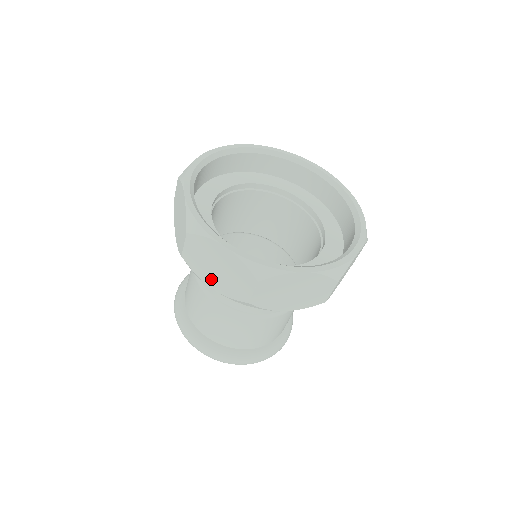
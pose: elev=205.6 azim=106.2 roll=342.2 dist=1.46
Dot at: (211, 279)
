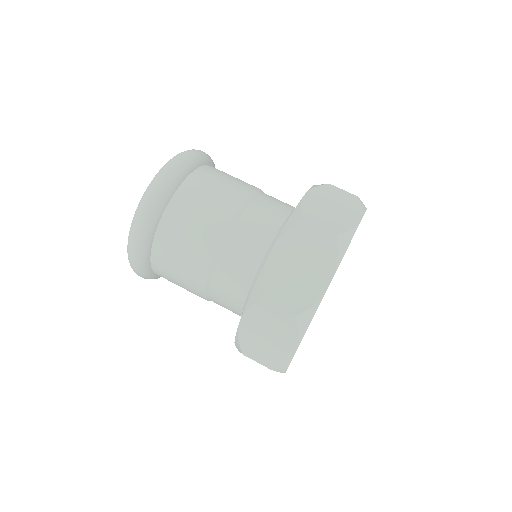
Dot at: occluded
